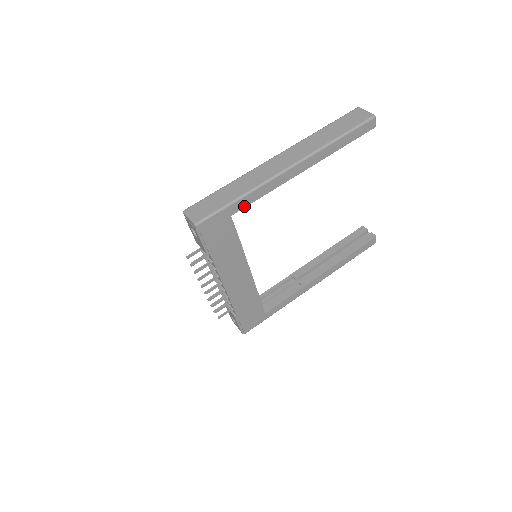
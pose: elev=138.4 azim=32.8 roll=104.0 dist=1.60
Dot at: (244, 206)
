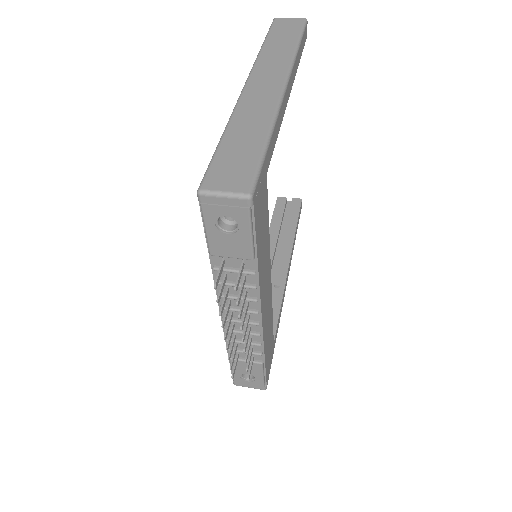
Dot at: (271, 154)
